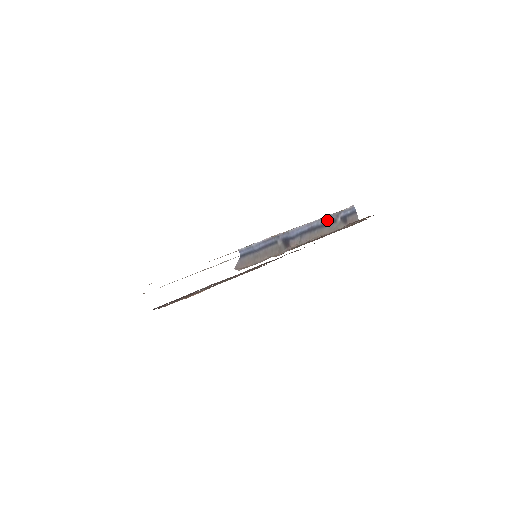
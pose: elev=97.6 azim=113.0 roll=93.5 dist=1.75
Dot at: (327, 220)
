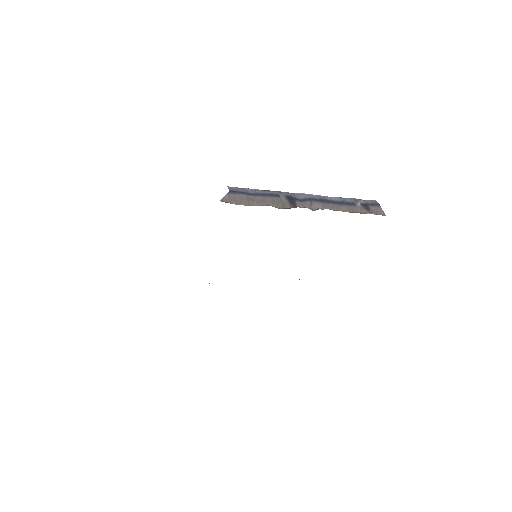
Dot at: (343, 200)
